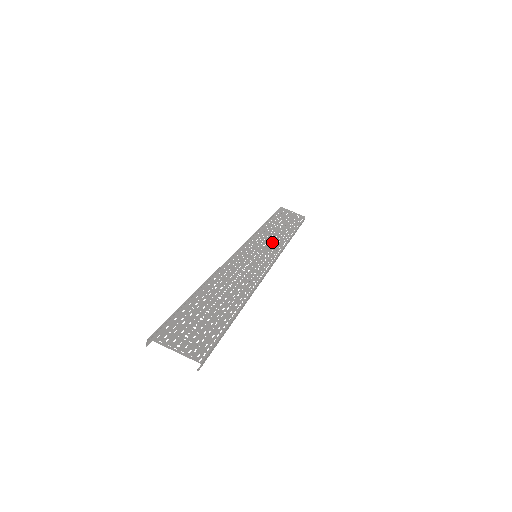
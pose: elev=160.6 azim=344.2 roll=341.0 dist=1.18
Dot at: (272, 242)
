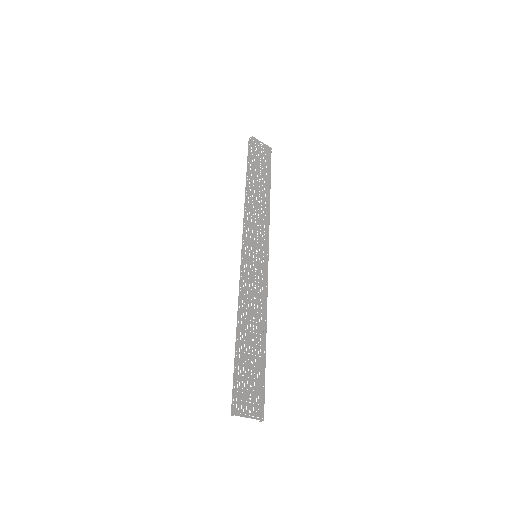
Dot at: (261, 223)
